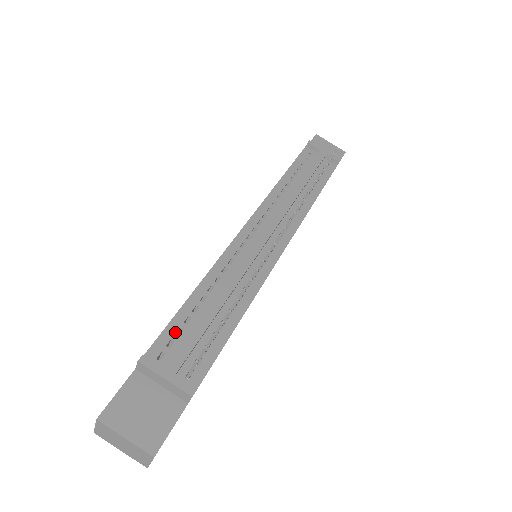
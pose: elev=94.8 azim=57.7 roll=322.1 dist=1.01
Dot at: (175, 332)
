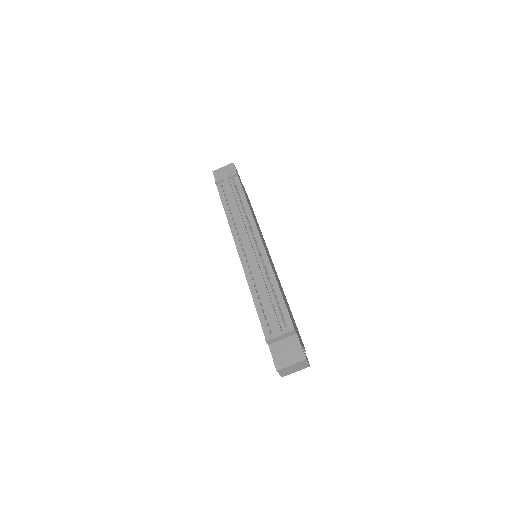
Dot at: (265, 319)
